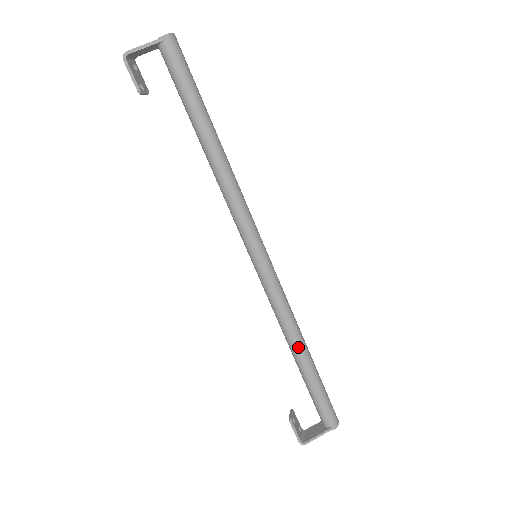
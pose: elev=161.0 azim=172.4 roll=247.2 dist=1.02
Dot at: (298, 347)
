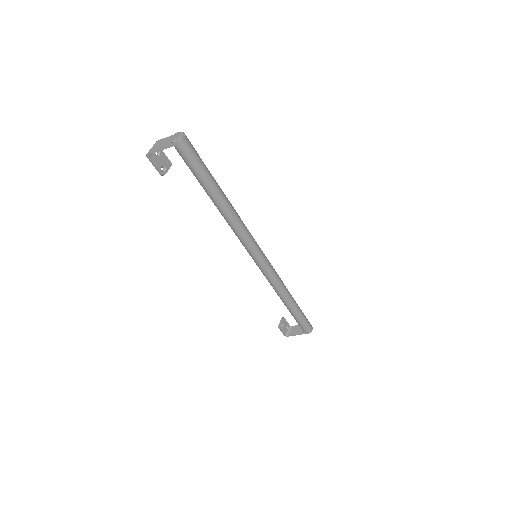
Dot at: (284, 301)
